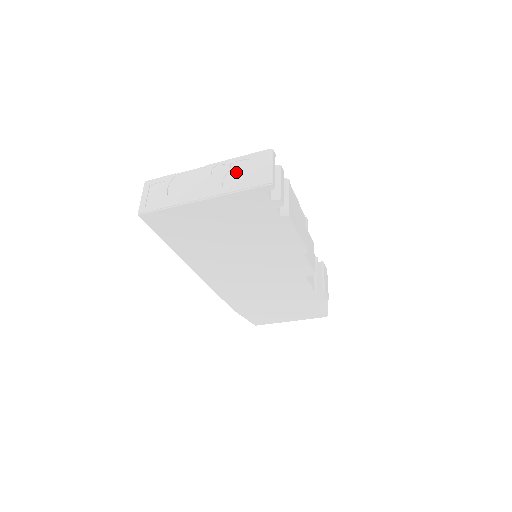
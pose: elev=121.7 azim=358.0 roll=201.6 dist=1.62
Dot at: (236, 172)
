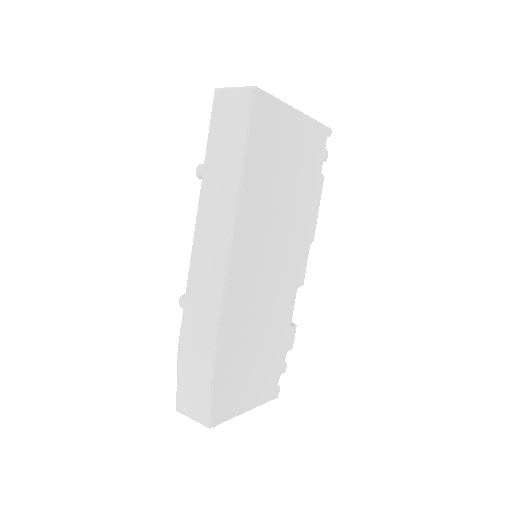
Dot at: occluded
